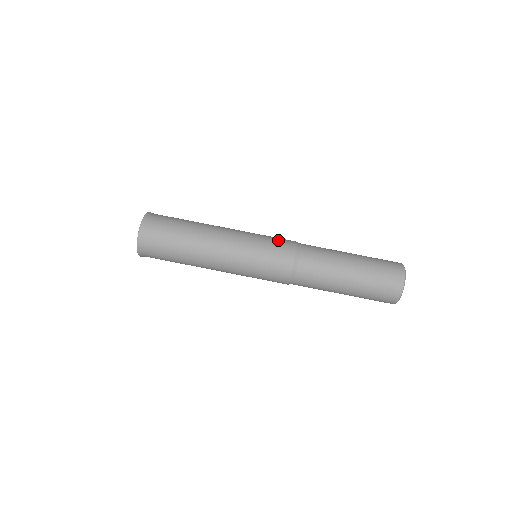
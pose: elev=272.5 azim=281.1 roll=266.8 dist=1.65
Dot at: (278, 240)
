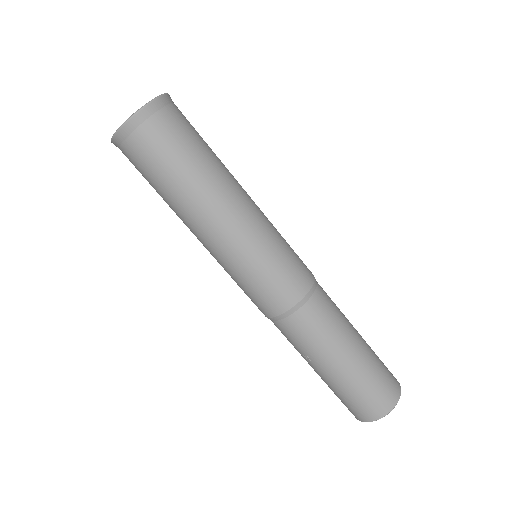
Dot at: occluded
